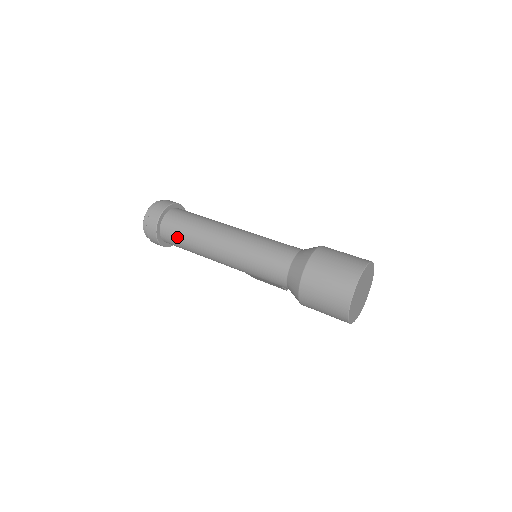
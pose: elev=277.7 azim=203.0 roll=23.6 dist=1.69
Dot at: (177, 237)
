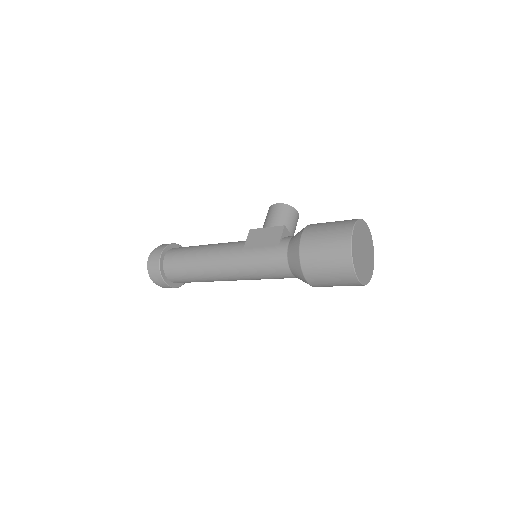
Dot at: occluded
